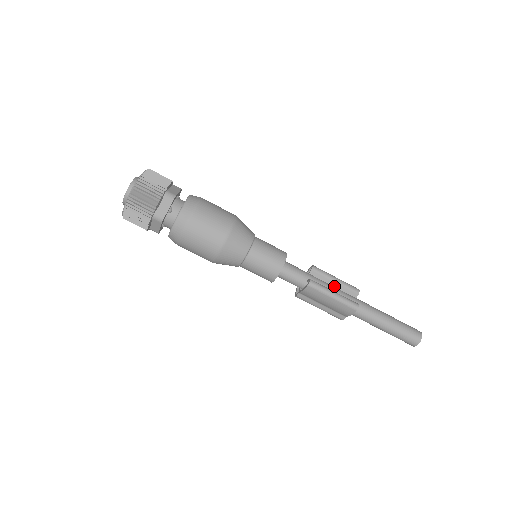
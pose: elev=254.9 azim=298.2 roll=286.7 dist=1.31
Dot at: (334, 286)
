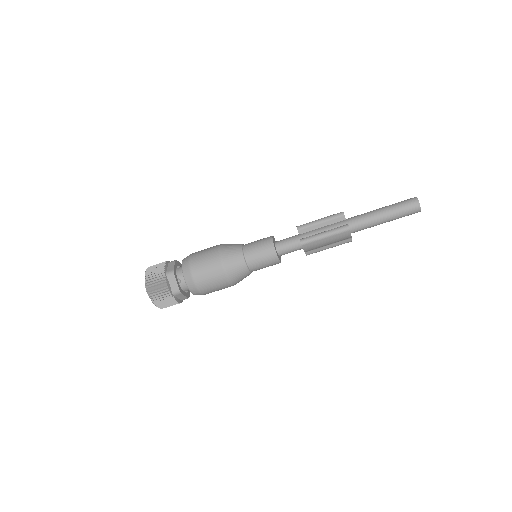
Dot at: (323, 226)
